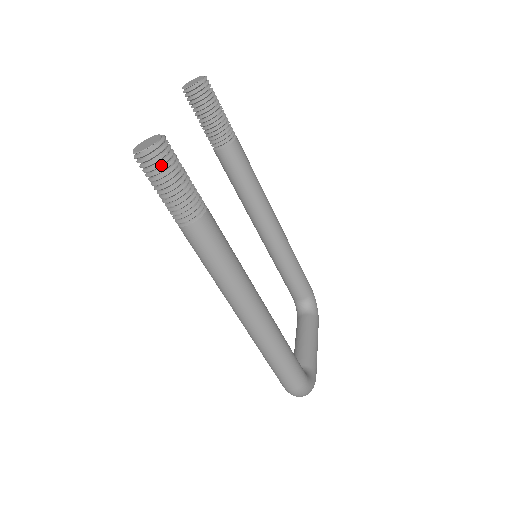
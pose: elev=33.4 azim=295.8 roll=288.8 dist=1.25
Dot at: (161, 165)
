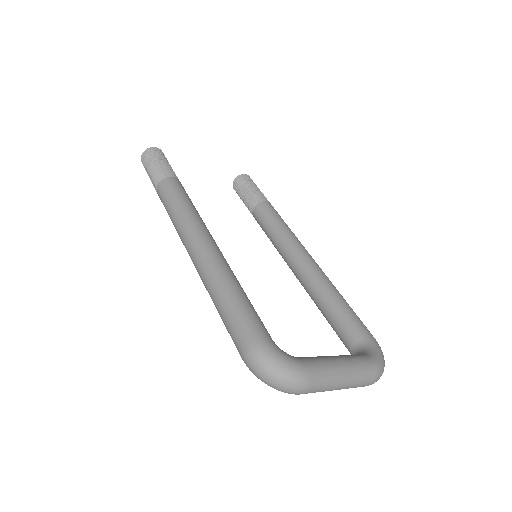
Dot at: (148, 155)
